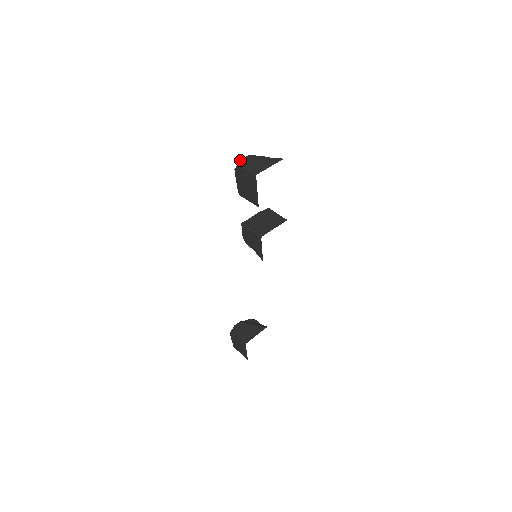
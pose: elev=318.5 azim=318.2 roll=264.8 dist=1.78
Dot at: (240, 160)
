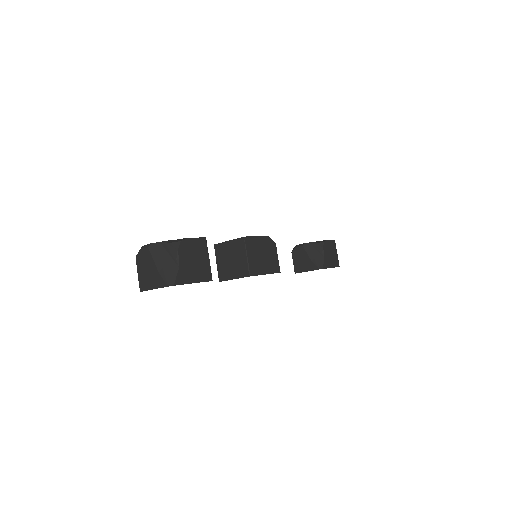
Dot at: occluded
